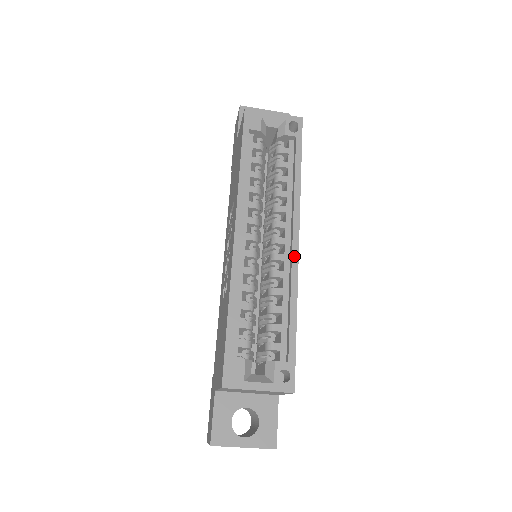
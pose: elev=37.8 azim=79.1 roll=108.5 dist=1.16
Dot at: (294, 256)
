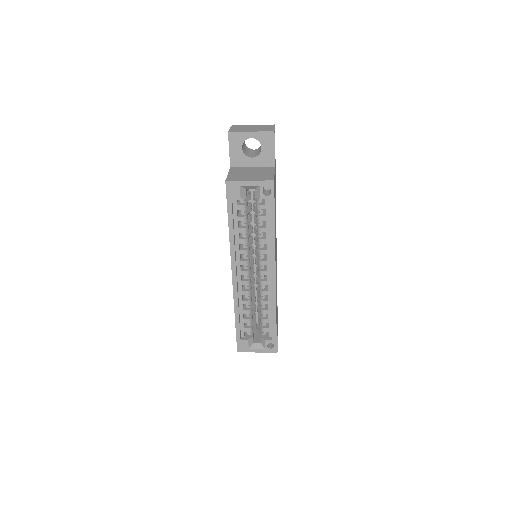
Dot at: (273, 286)
